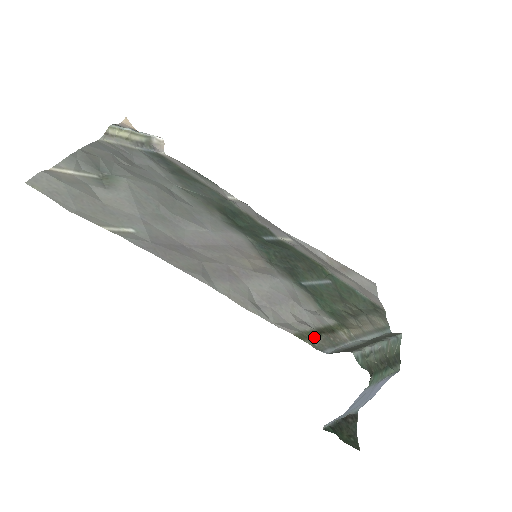
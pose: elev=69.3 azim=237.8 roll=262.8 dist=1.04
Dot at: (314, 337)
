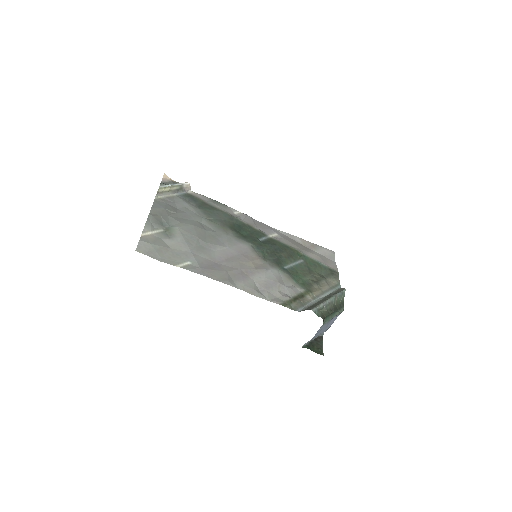
Dot at: (292, 303)
